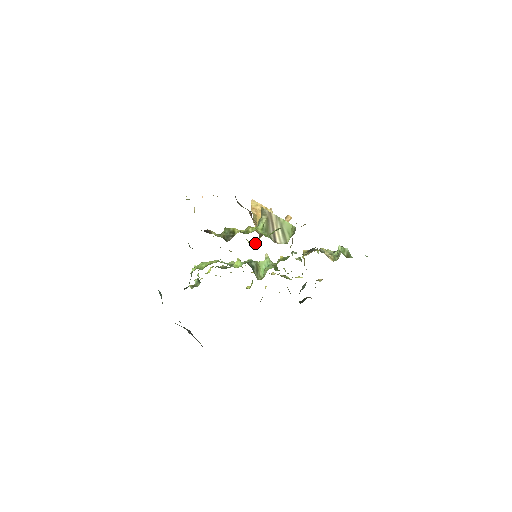
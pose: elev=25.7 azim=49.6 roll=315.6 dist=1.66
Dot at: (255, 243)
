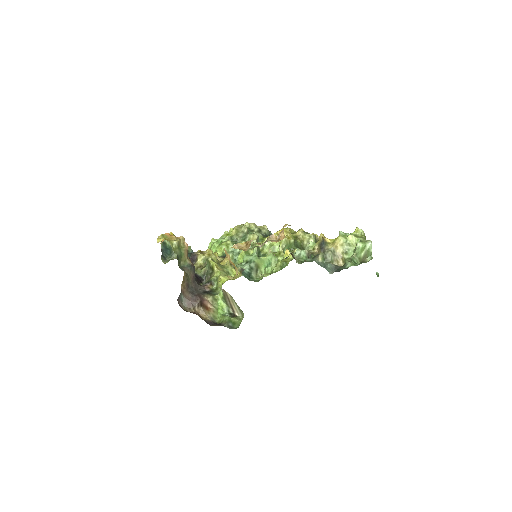
Dot at: occluded
